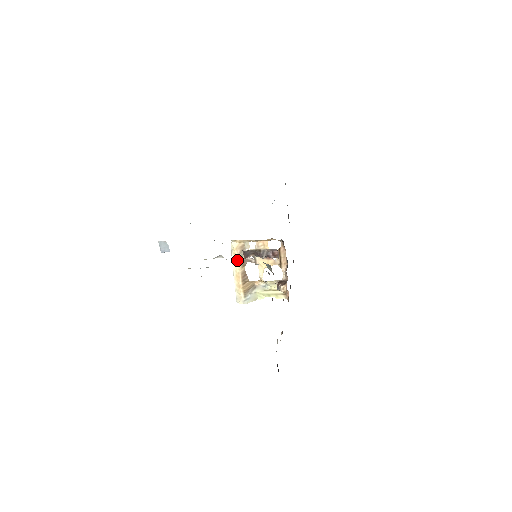
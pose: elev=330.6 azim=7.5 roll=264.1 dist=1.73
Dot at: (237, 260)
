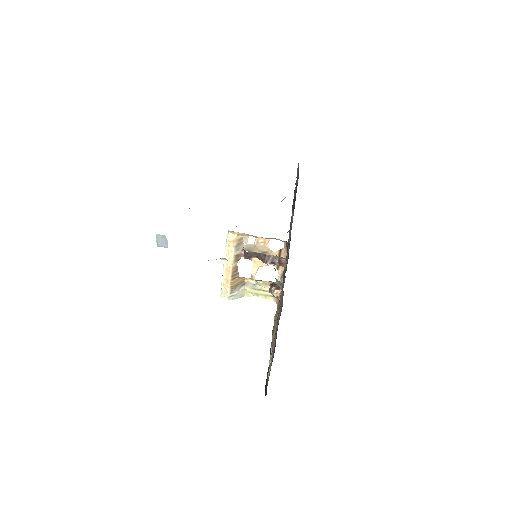
Dot at: (231, 253)
